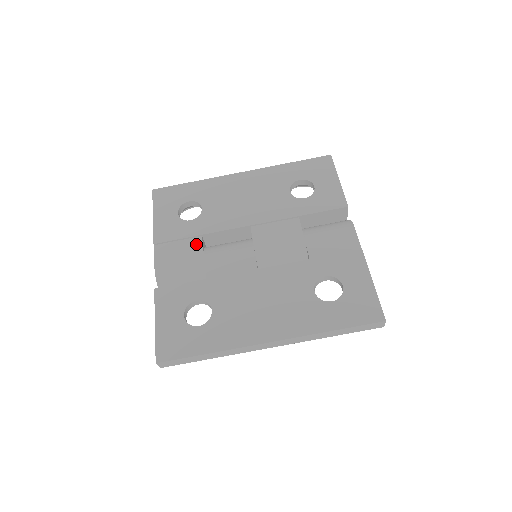
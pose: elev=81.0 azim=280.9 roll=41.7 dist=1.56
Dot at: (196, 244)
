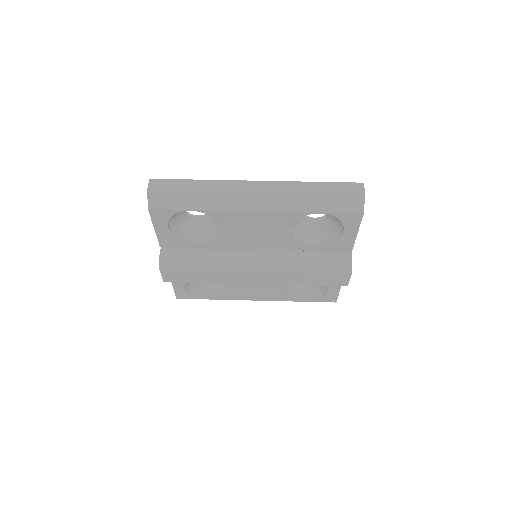
Dot at: occluded
